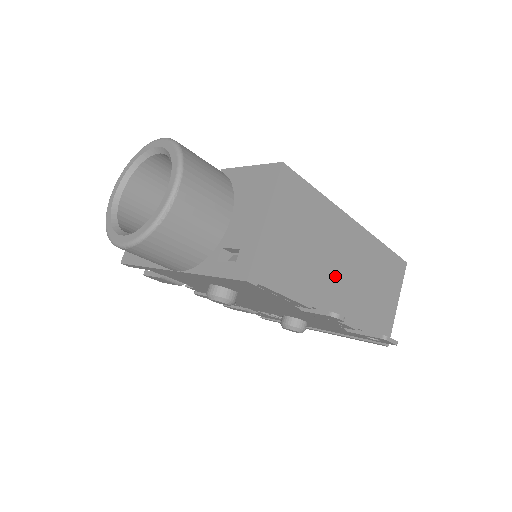
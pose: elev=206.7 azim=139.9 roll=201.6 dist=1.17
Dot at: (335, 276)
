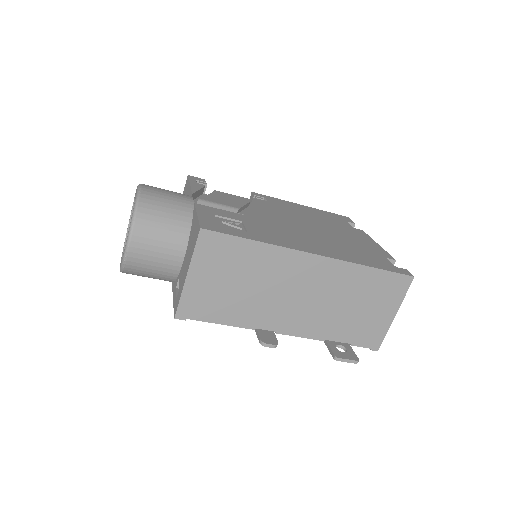
Dot at: (286, 303)
